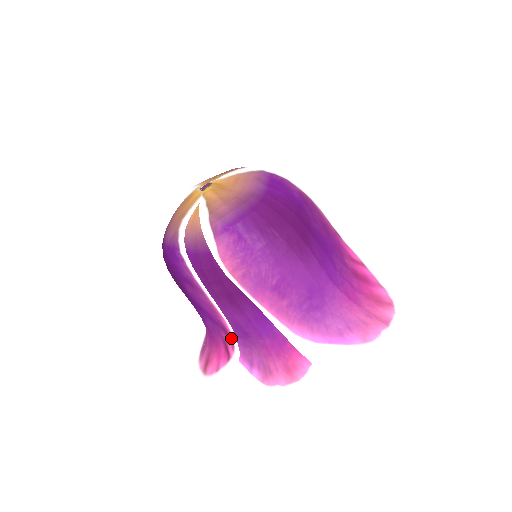
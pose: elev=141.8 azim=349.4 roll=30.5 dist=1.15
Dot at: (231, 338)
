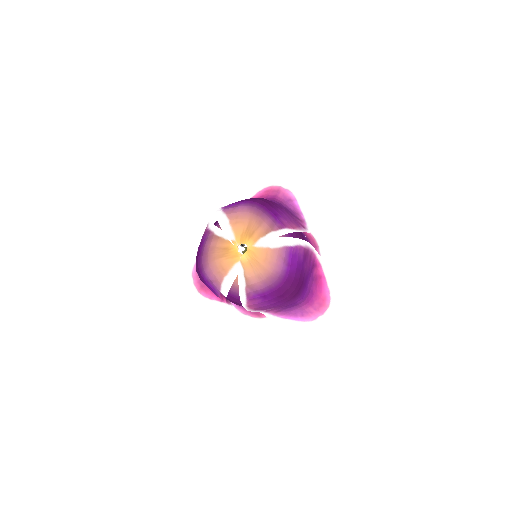
Dot at: occluded
